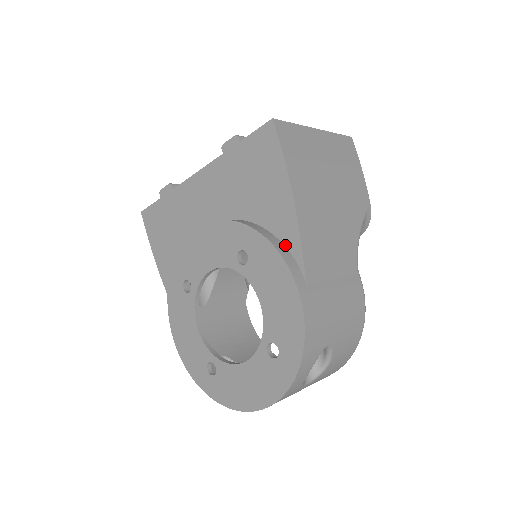
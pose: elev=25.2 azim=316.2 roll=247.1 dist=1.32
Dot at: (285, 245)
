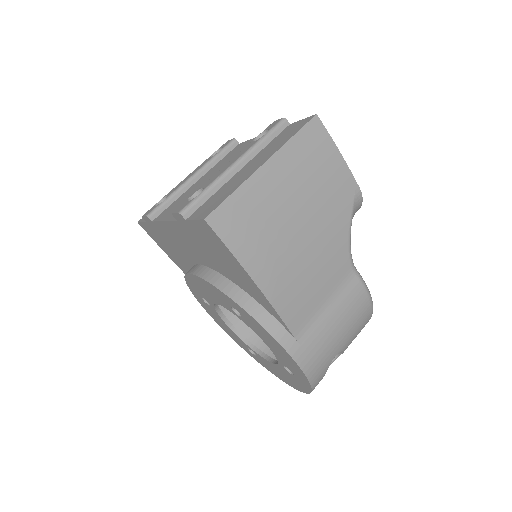
Dot at: (268, 311)
